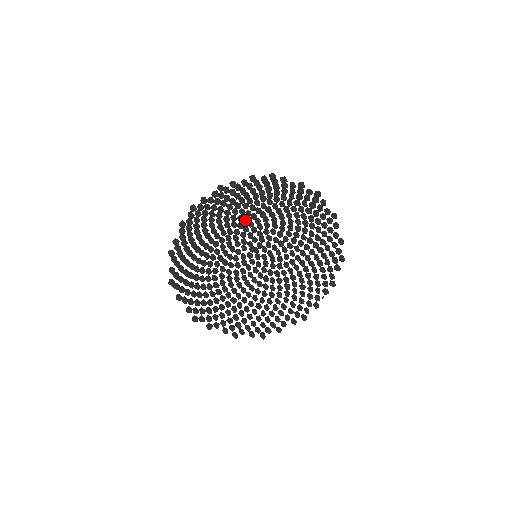
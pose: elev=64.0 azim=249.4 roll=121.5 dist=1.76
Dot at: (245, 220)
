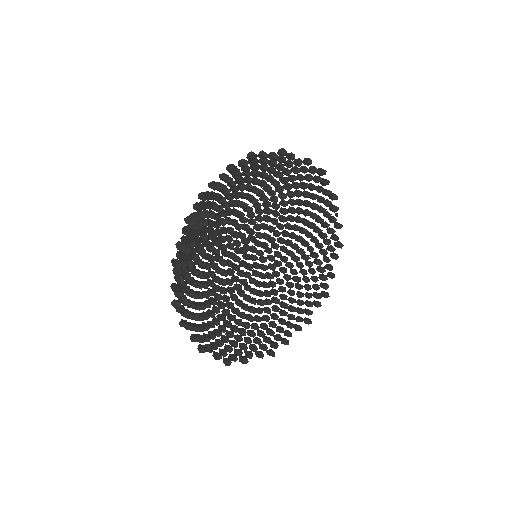
Dot at: (215, 245)
